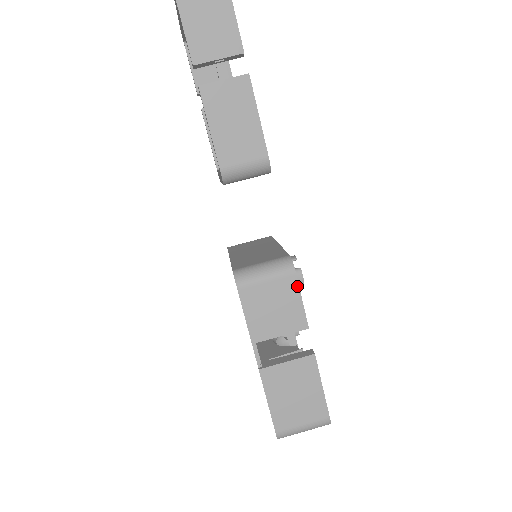
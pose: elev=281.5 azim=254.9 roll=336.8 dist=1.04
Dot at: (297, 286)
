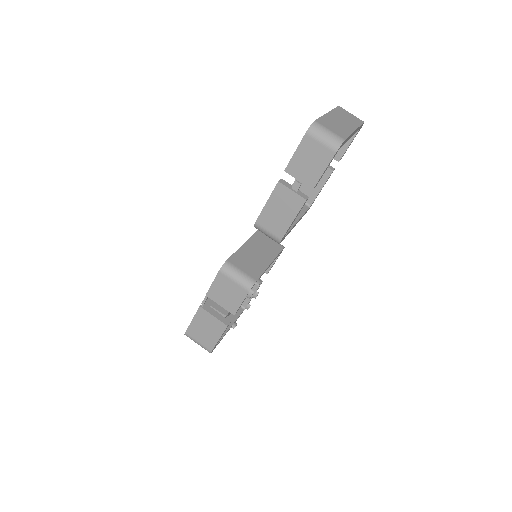
Dot at: (245, 297)
